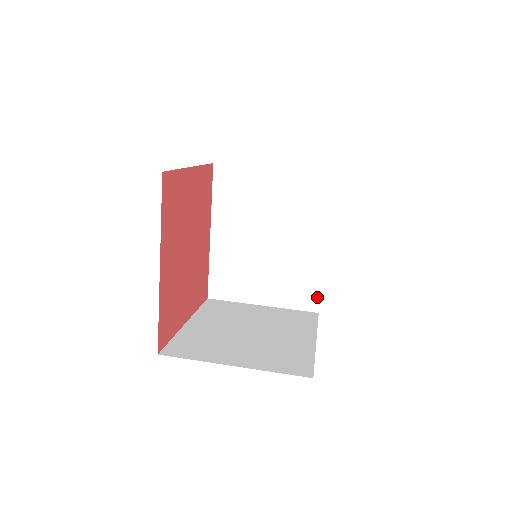
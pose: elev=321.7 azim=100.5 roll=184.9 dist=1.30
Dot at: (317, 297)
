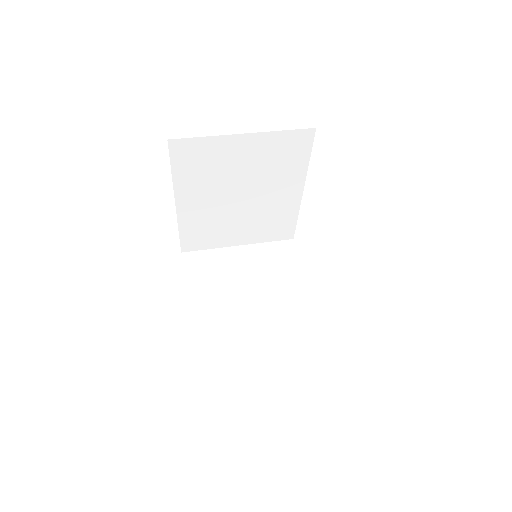
Dot at: (292, 229)
